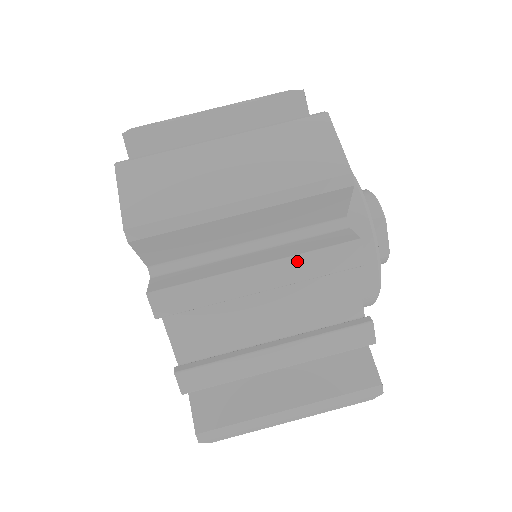
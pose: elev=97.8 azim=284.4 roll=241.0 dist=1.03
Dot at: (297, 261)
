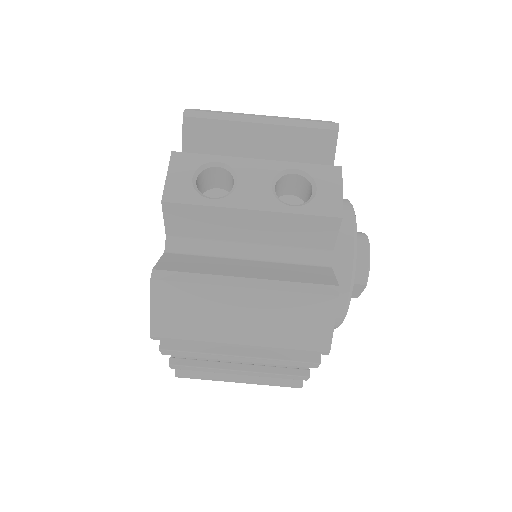
Dot at: (270, 360)
